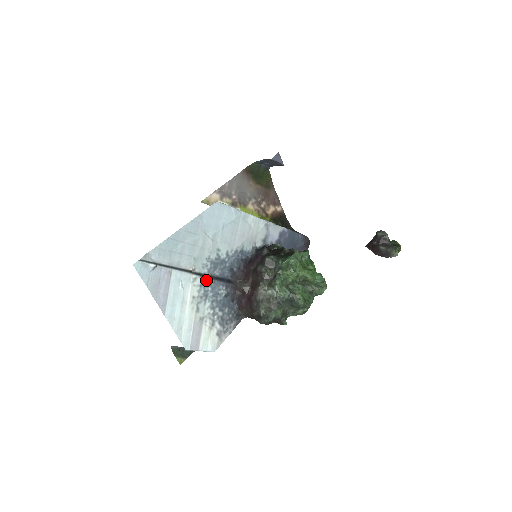
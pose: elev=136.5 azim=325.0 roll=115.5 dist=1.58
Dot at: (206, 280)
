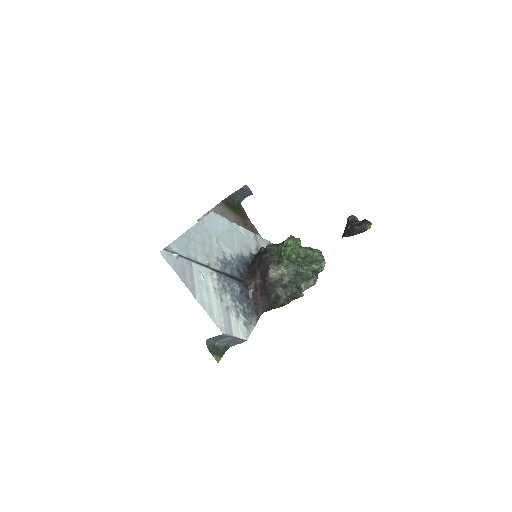
Dot at: (221, 276)
